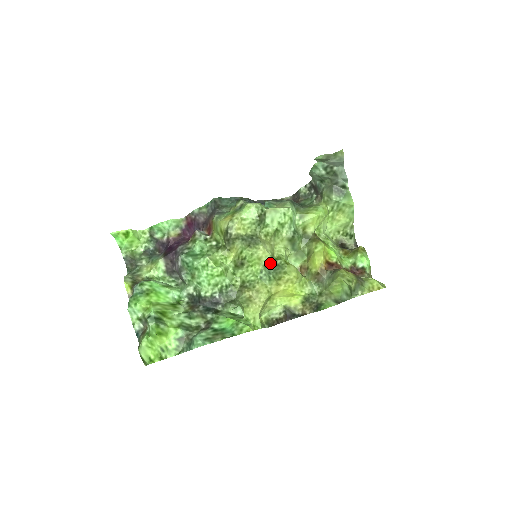
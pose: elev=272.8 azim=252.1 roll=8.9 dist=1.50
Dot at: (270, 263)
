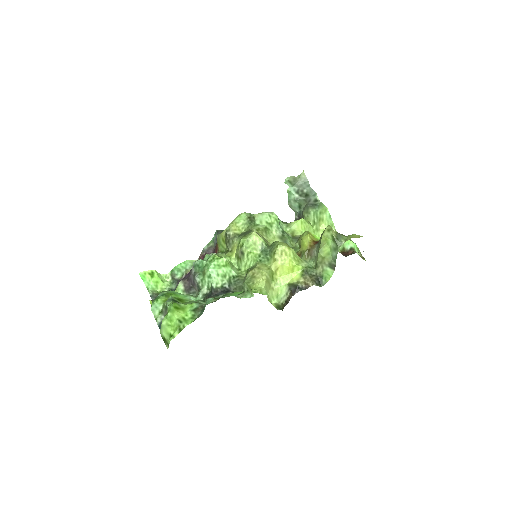
Dot at: (265, 247)
